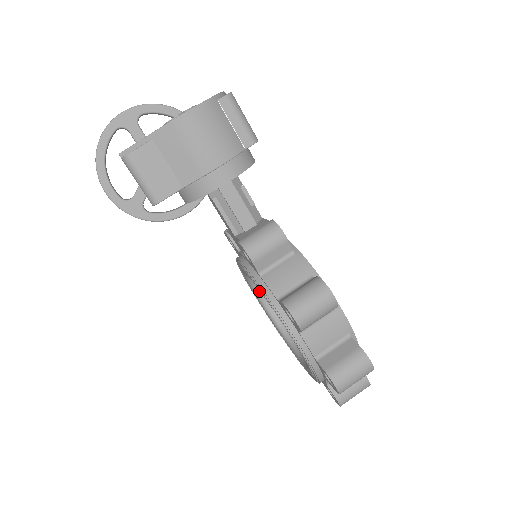
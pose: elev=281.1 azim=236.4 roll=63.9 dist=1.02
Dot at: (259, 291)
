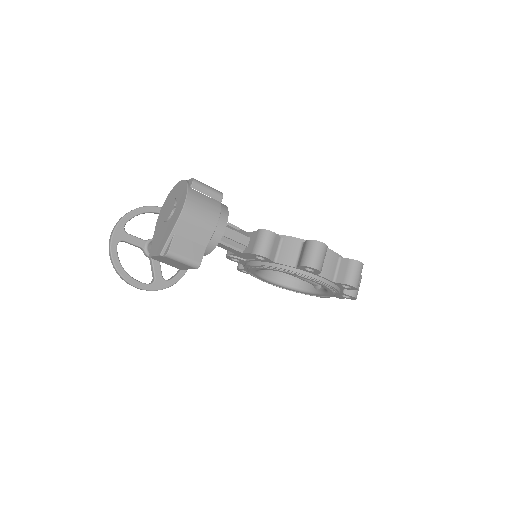
Dot at: (265, 275)
